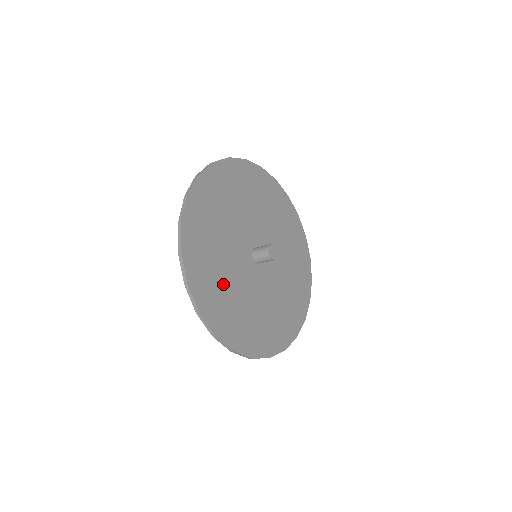
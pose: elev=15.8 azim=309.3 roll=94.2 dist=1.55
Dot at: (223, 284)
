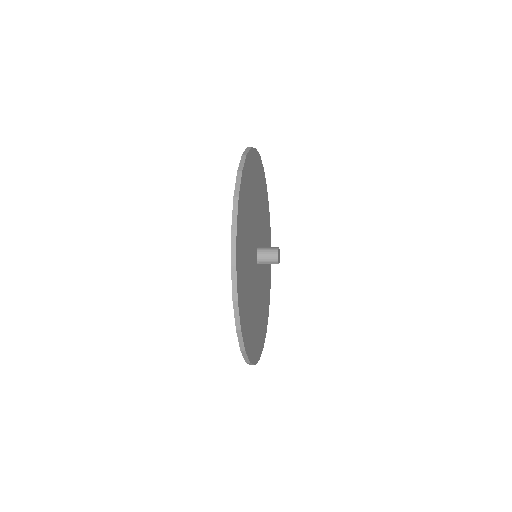
Dot at: (250, 307)
